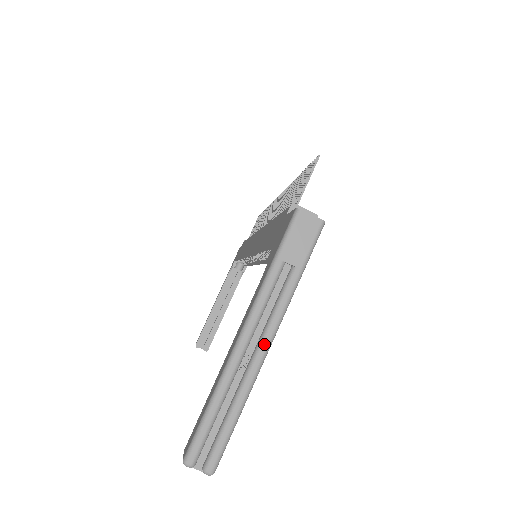
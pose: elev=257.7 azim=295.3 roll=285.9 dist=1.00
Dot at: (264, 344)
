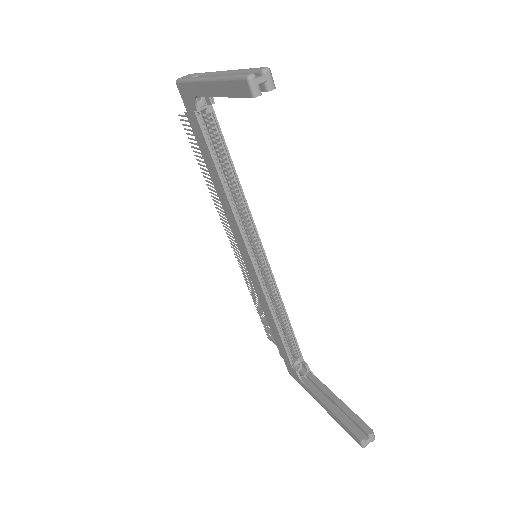
Dot at: (220, 72)
